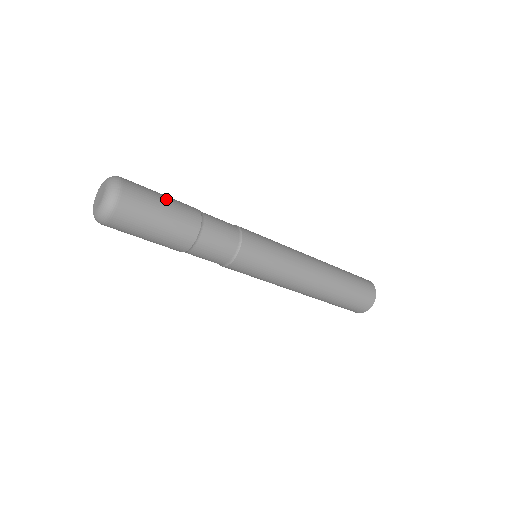
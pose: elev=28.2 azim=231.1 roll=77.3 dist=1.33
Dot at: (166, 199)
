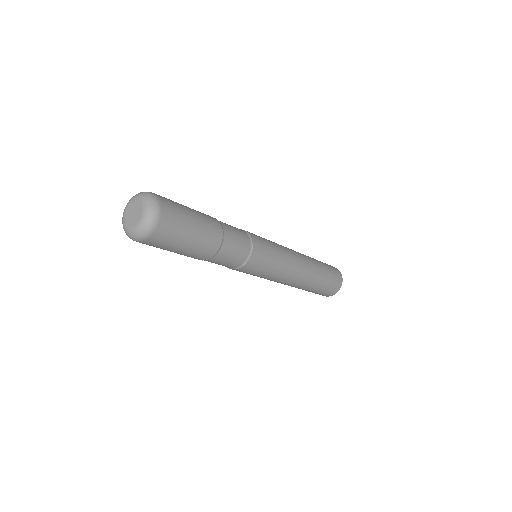
Dot at: (195, 215)
